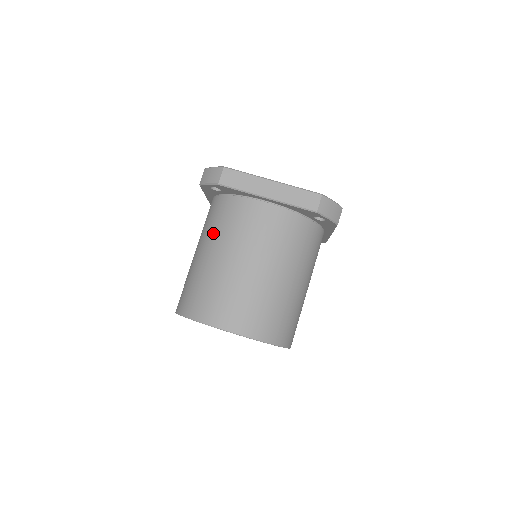
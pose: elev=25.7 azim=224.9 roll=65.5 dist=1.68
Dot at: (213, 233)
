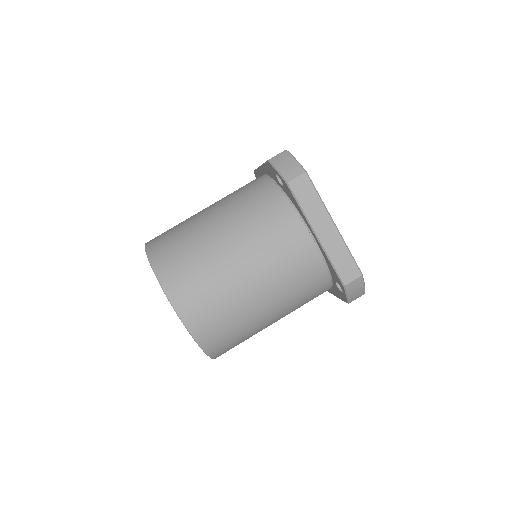
Dot at: (241, 215)
